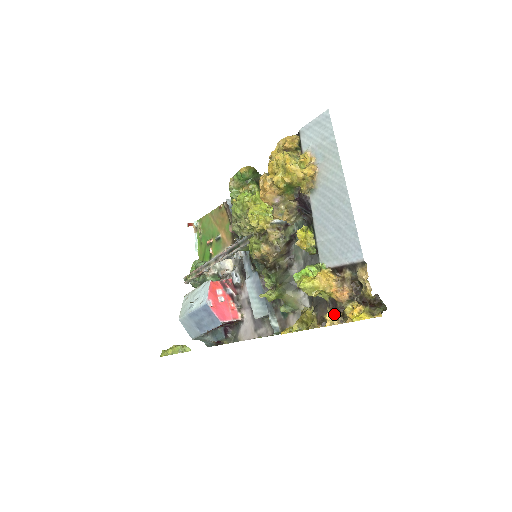
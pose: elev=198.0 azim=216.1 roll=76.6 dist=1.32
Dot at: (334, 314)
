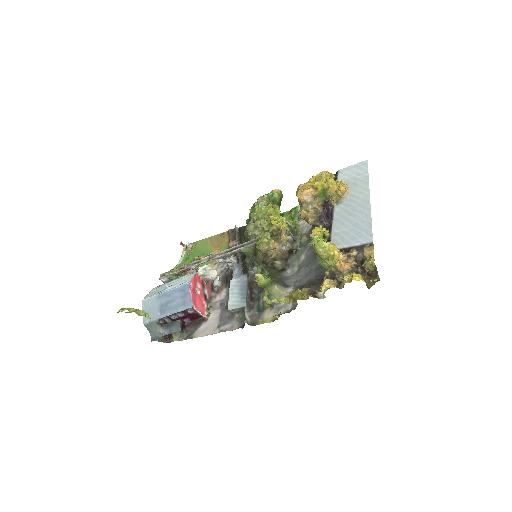
Dot at: (332, 281)
